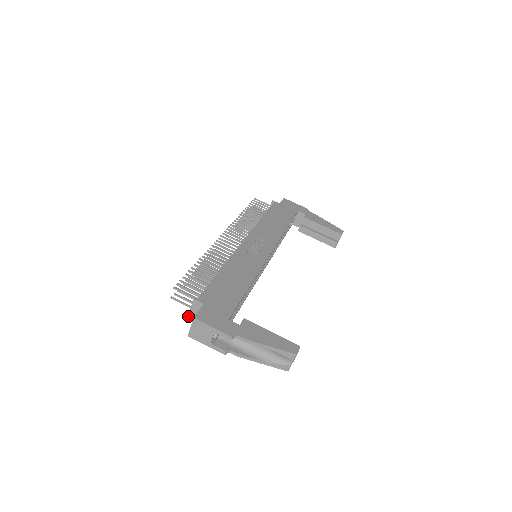
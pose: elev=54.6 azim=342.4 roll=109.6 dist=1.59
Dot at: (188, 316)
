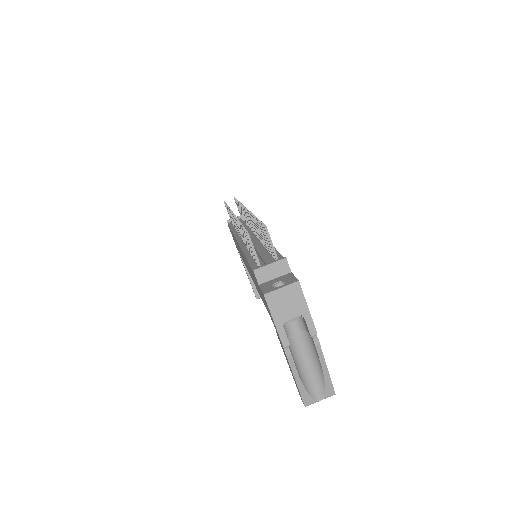
Dot at: (255, 270)
